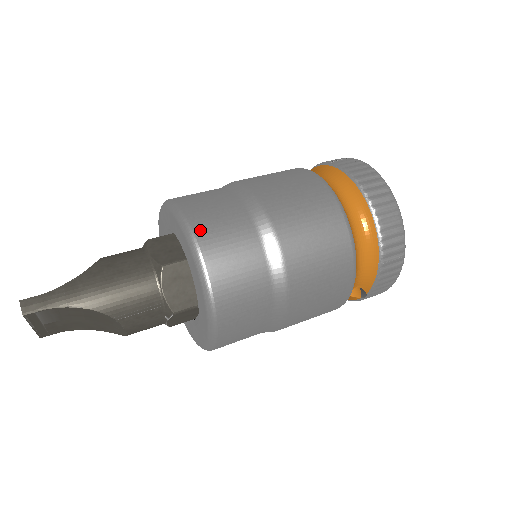
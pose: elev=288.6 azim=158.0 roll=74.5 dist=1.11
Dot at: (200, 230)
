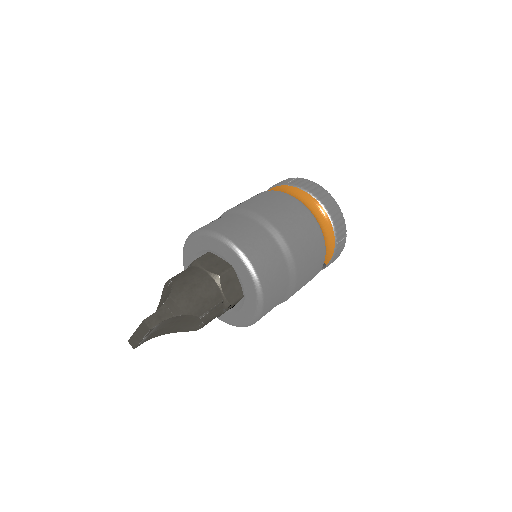
Dot at: (243, 246)
